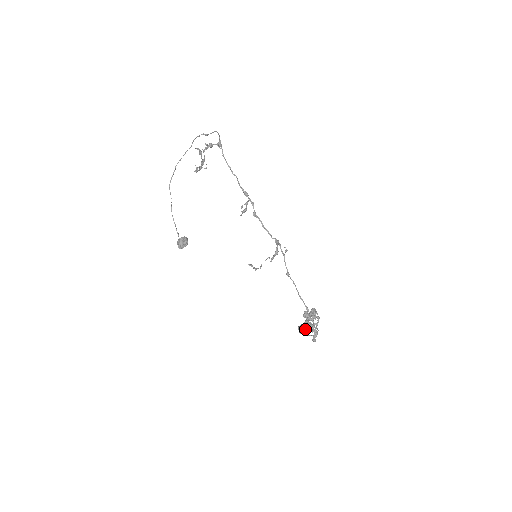
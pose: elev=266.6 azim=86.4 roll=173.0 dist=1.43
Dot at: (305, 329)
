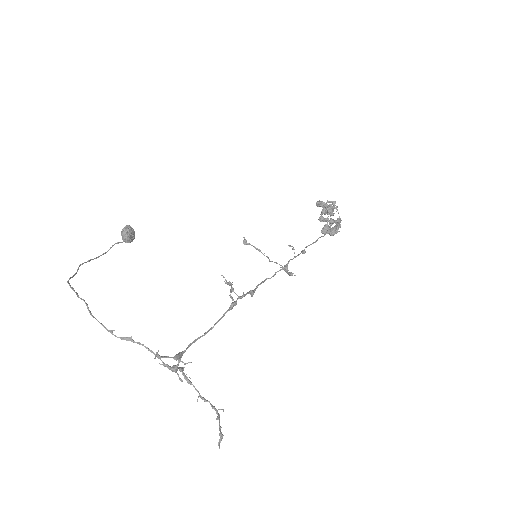
Dot at: occluded
